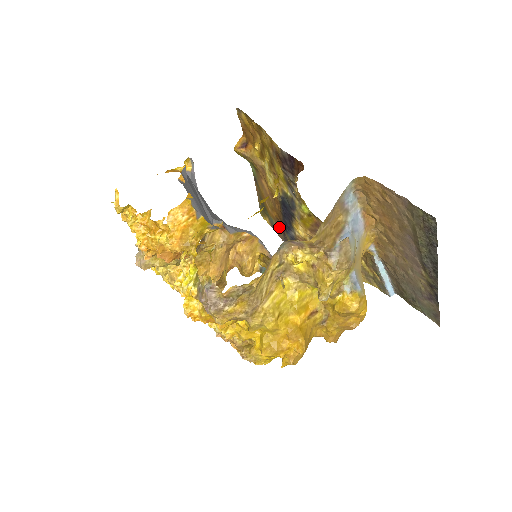
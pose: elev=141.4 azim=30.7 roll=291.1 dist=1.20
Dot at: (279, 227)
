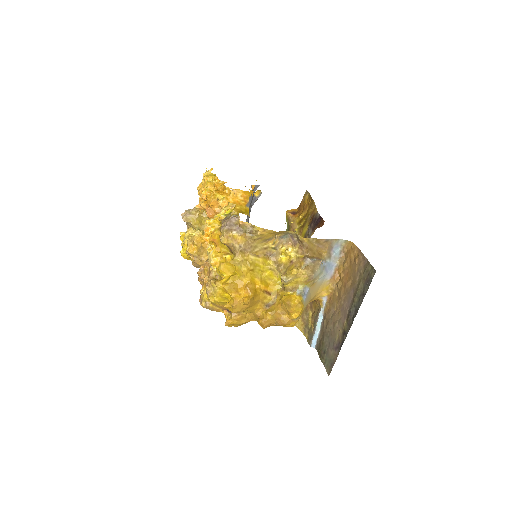
Dot at: occluded
